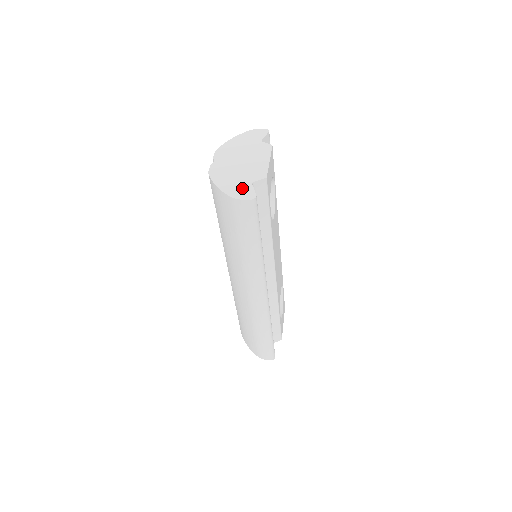
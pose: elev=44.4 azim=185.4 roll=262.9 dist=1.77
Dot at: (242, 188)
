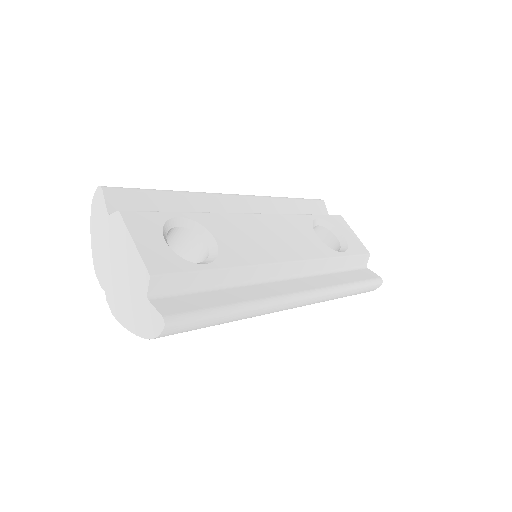
Dot at: (146, 316)
